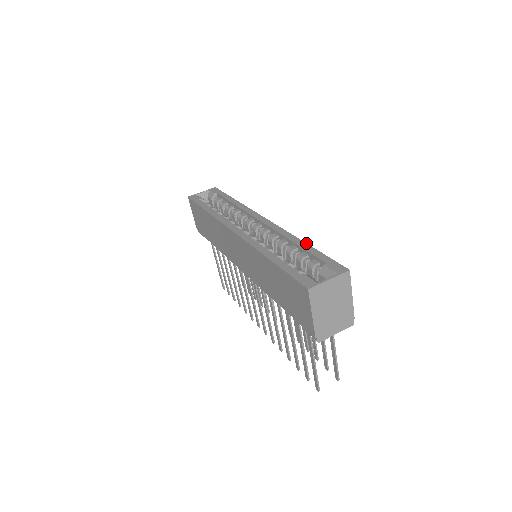
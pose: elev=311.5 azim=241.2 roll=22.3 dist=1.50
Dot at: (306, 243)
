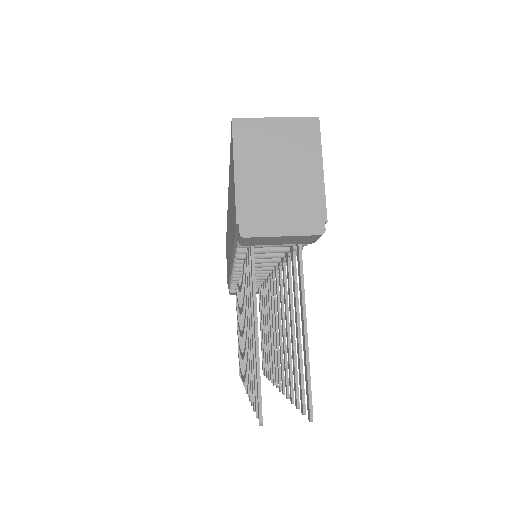
Dot at: occluded
